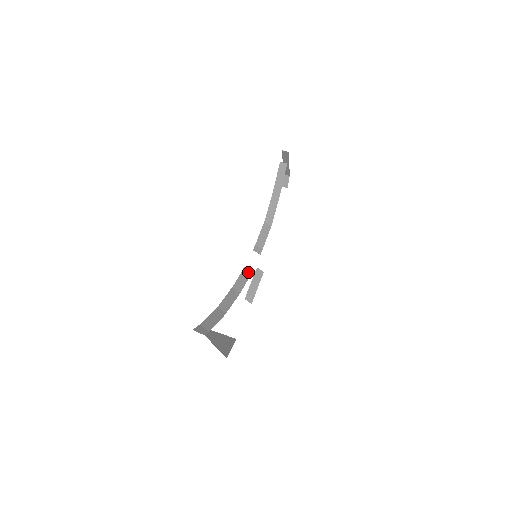
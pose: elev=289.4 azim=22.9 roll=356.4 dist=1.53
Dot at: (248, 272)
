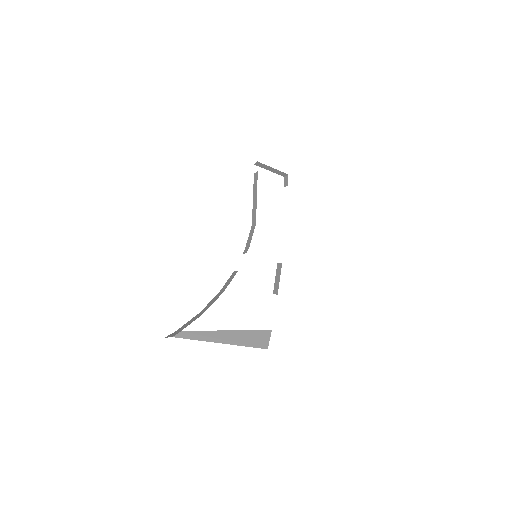
Dot at: (235, 273)
